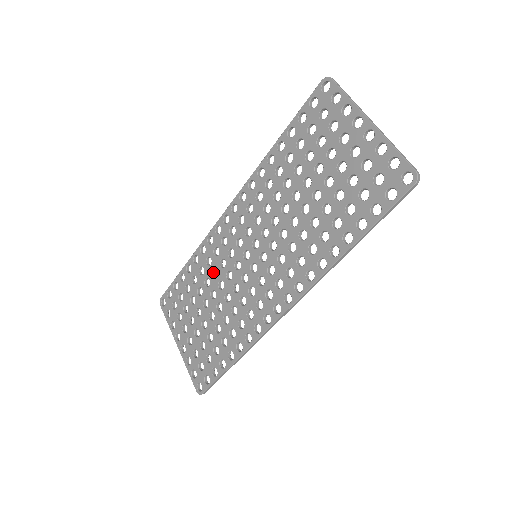
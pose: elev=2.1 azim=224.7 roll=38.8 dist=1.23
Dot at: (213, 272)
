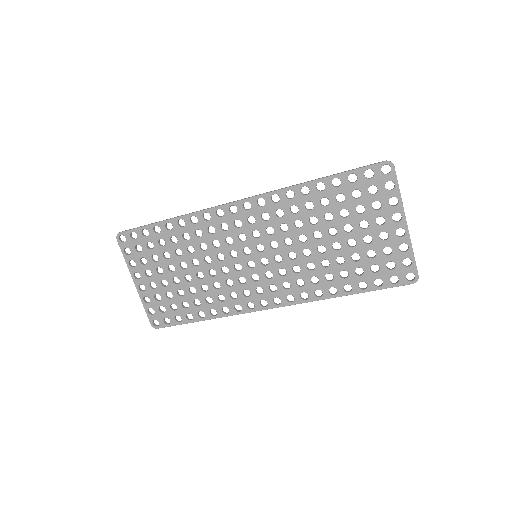
Dot at: (200, 244)
